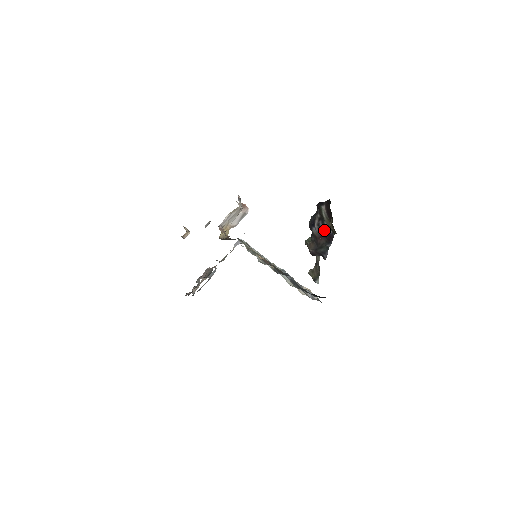
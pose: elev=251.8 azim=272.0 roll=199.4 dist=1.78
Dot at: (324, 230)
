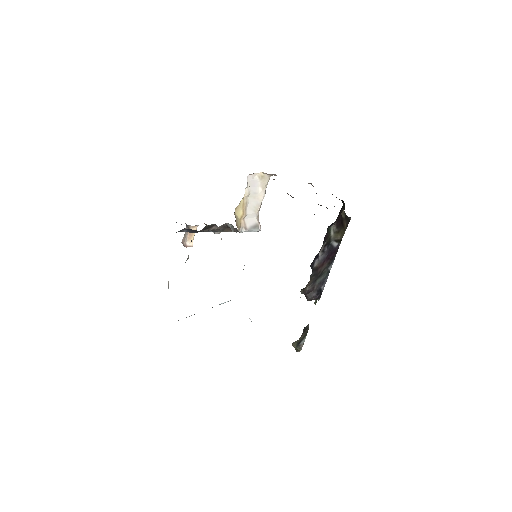
Dot at: (329, 252)
